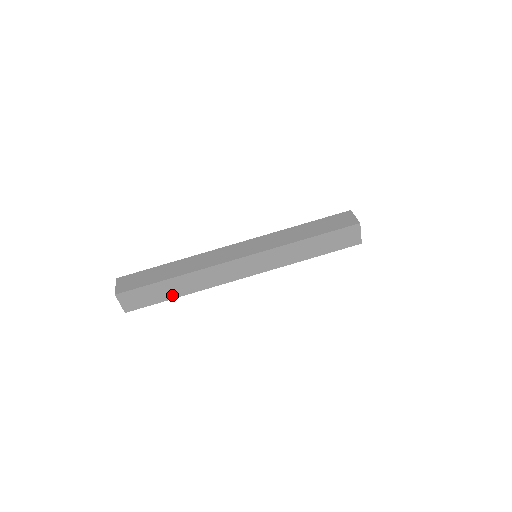
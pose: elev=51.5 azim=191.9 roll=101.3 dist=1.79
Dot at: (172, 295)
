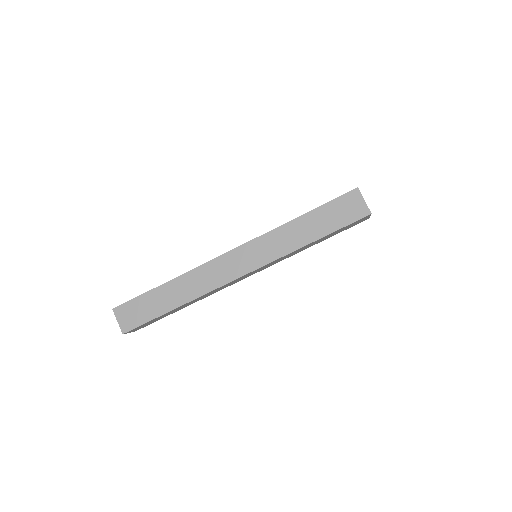
Dot at: (168, 307)
